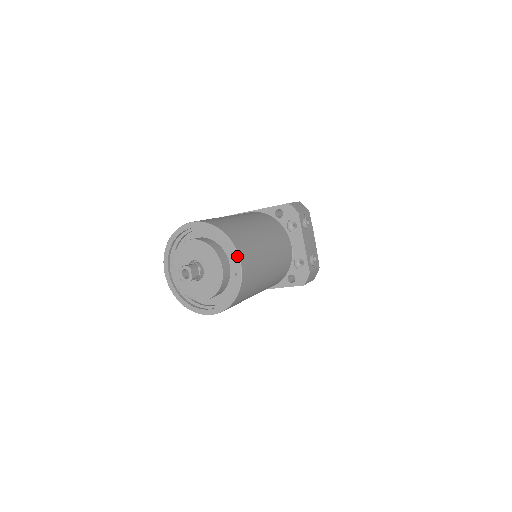
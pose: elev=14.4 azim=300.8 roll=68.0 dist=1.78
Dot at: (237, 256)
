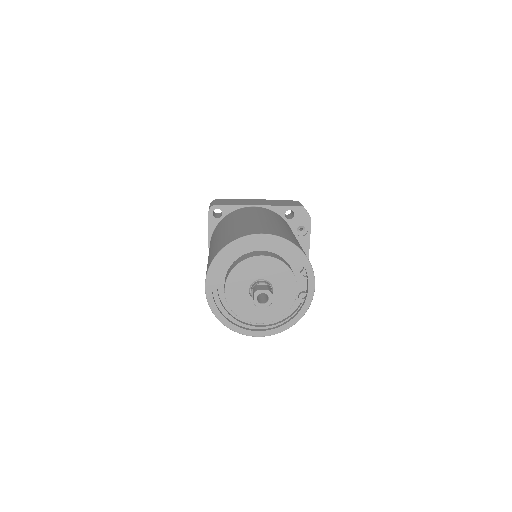
Dot at: (313, 280)
